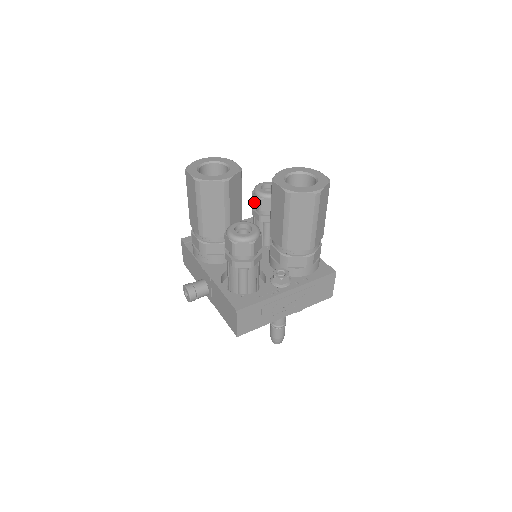
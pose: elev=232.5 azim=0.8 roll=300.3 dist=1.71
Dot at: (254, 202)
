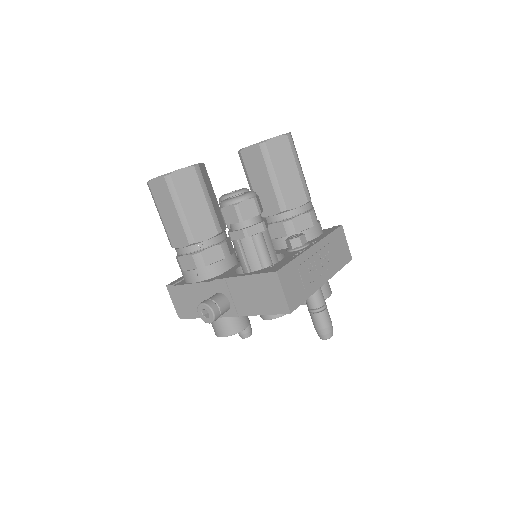
Dot at: occluded
